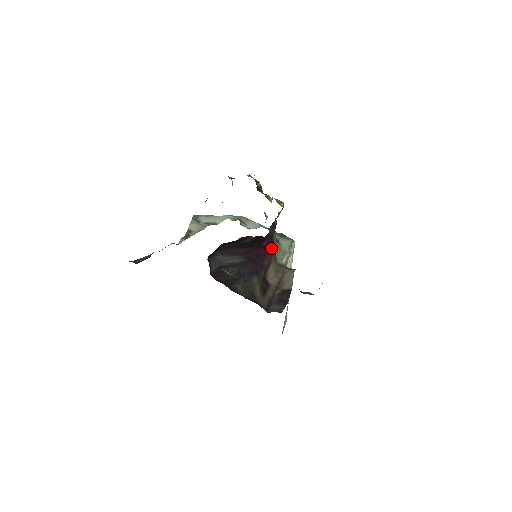
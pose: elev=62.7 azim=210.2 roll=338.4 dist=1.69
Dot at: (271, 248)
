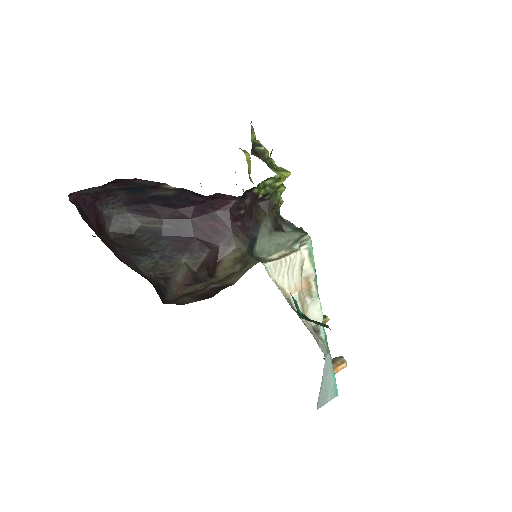
Dot at: (235, 225)
